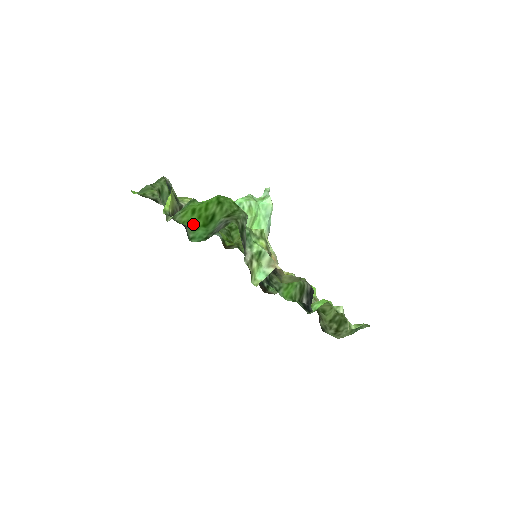
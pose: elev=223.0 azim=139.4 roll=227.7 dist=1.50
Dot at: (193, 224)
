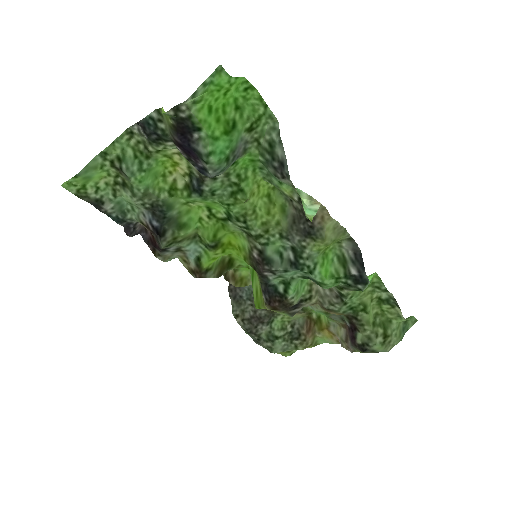
Dot at: (210, 131)
